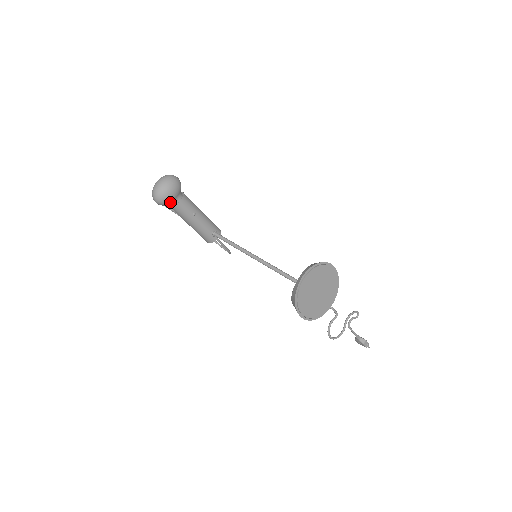
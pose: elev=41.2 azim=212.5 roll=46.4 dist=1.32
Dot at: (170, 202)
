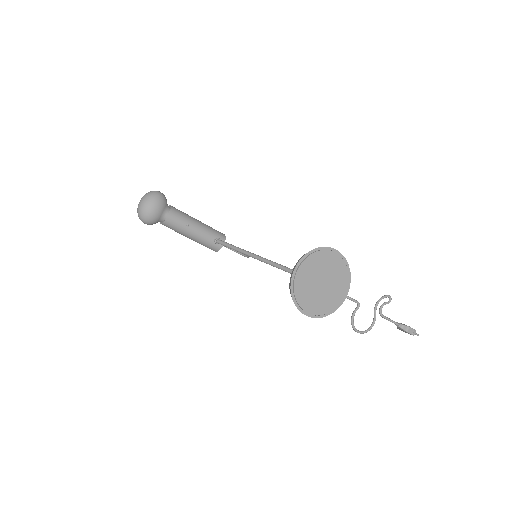
Dot at: (157, 219)
